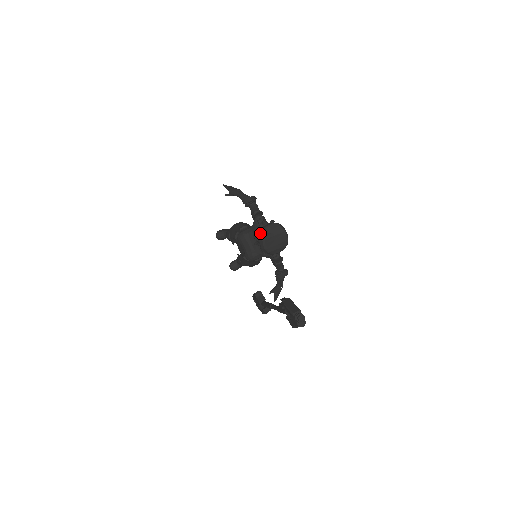
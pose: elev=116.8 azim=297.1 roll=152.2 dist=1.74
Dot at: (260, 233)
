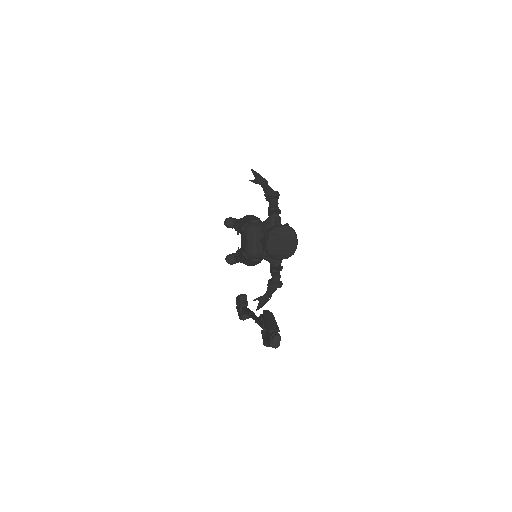
Dot at: (269, 230)
